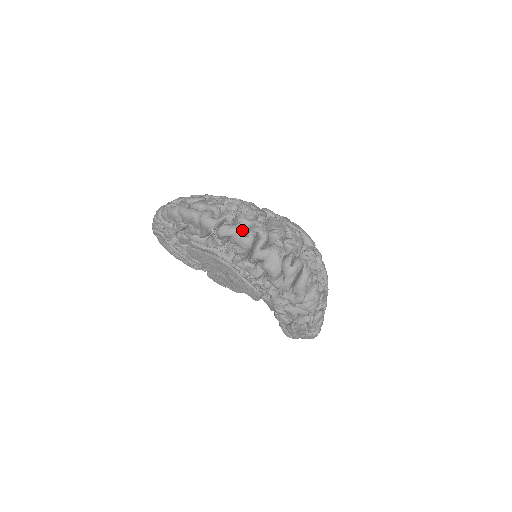
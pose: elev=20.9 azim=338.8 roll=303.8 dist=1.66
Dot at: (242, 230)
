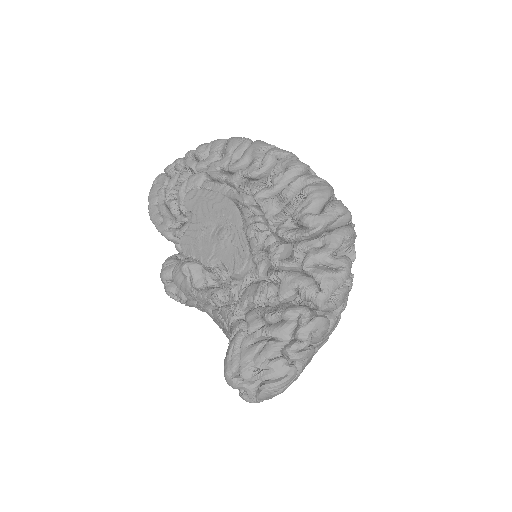
Dot at: occluded
